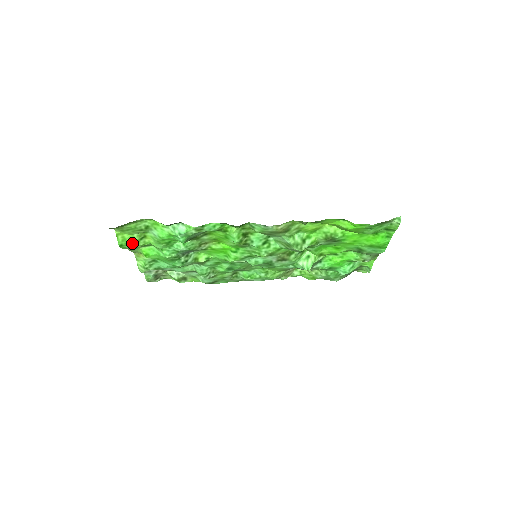
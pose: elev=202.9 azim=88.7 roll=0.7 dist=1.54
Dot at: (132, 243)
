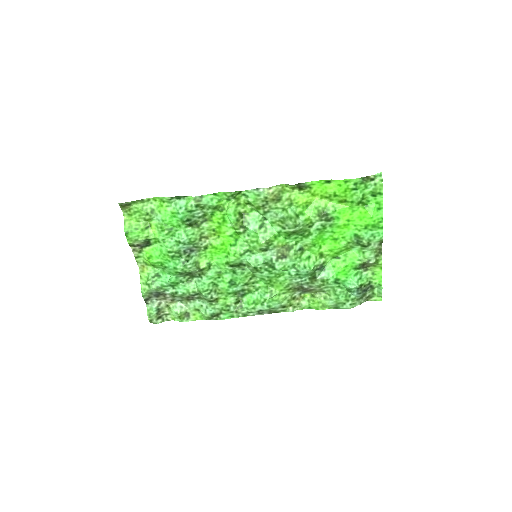
Dot at: (137, 231)
